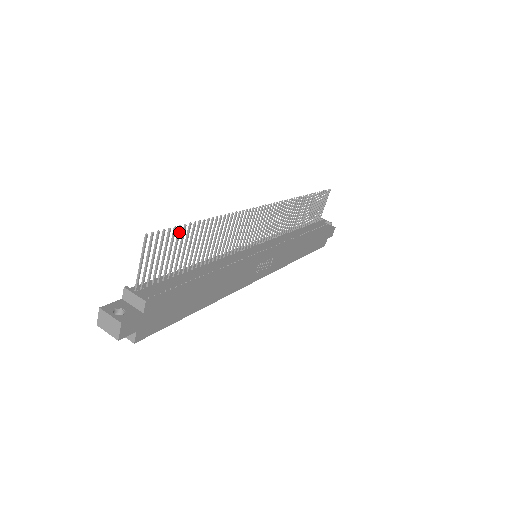
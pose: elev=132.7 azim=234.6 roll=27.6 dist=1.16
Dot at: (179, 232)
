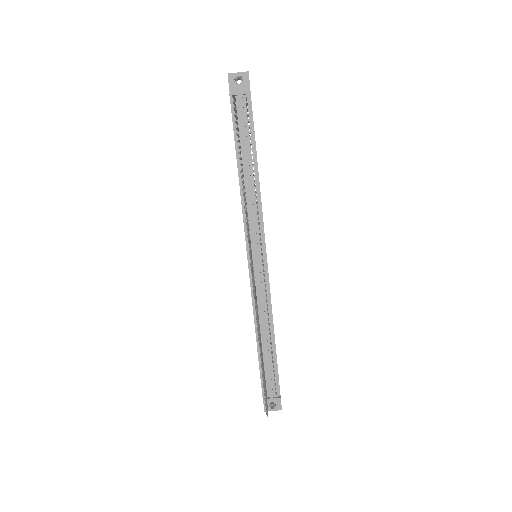
Dot at: (264, 385)
